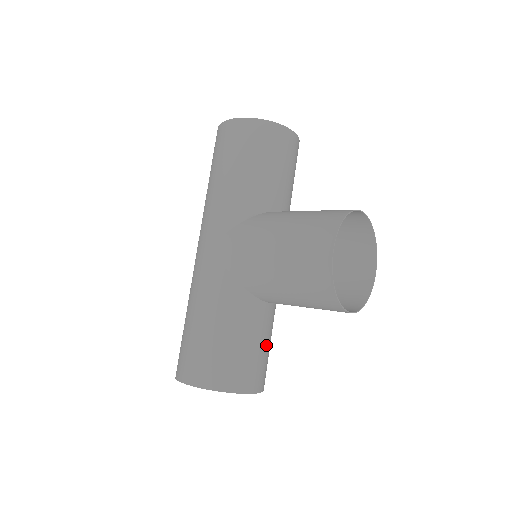
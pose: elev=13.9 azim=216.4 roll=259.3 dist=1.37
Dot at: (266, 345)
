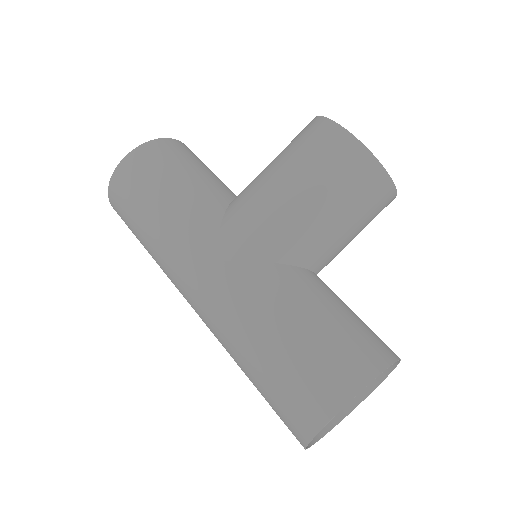
Dot at: occluded
